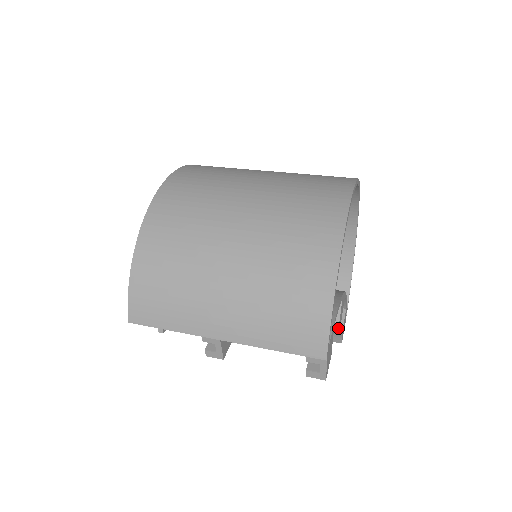
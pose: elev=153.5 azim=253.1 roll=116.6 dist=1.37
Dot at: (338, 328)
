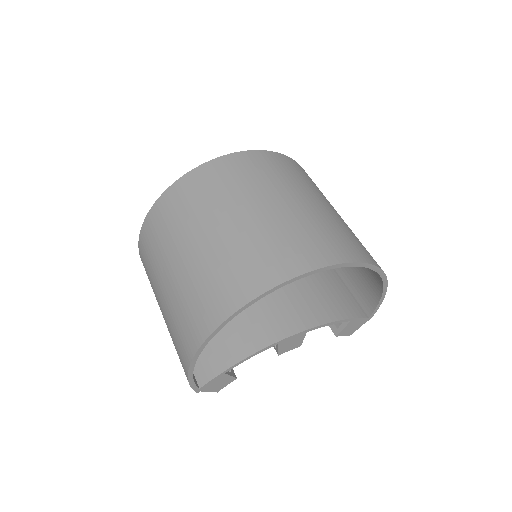
Dot at: (278, 355)
